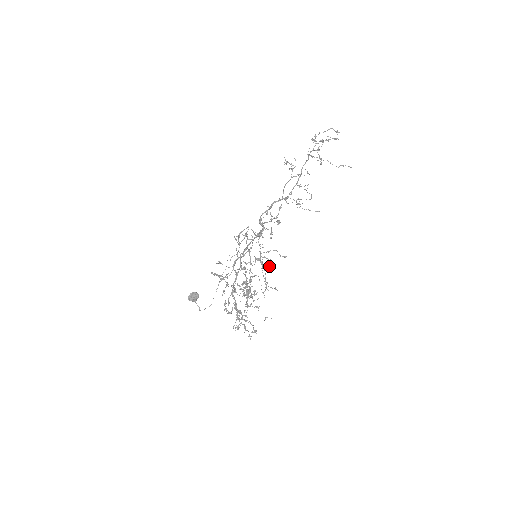
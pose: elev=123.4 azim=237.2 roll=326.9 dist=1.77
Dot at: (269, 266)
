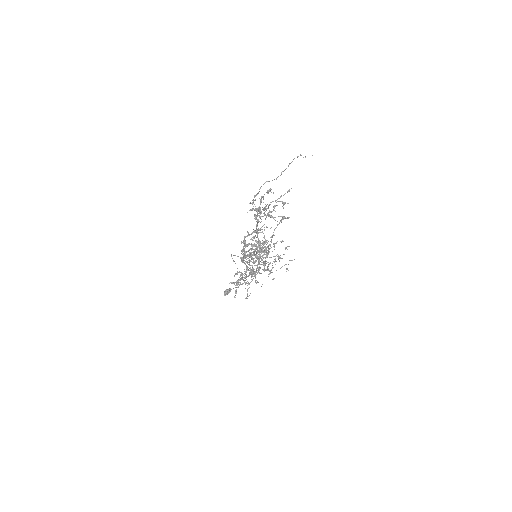
Dot at: (270, 245)
